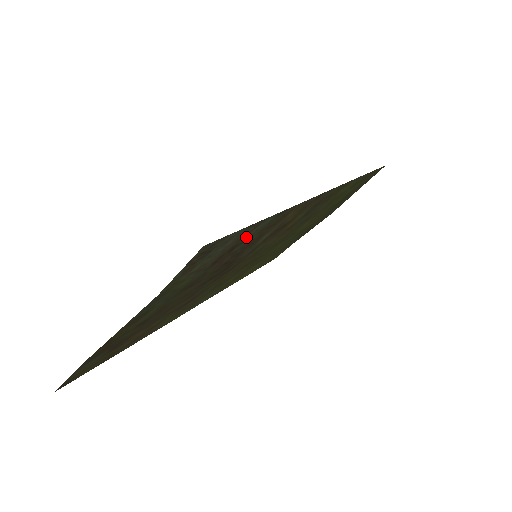
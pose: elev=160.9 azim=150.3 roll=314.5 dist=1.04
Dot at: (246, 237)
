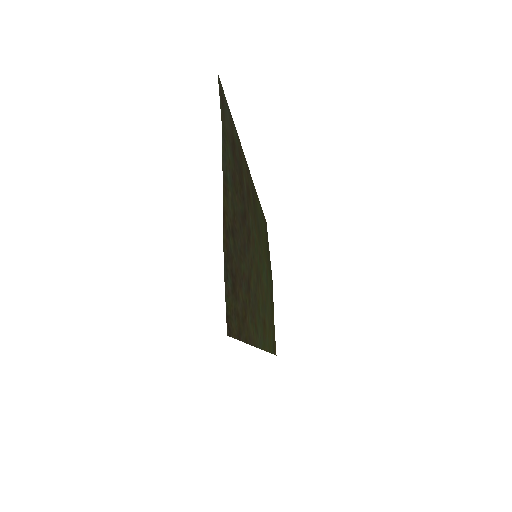
Dot at: (234, 138)
